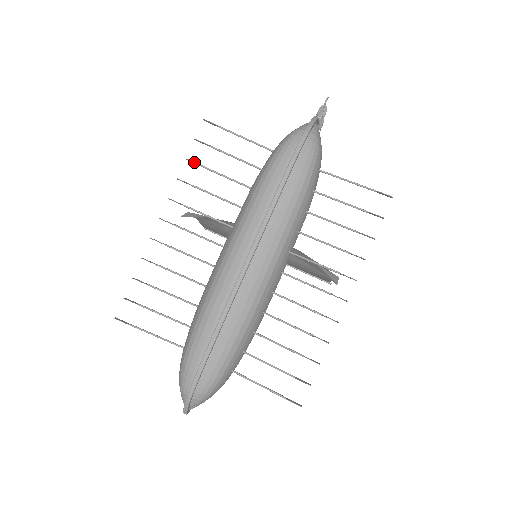
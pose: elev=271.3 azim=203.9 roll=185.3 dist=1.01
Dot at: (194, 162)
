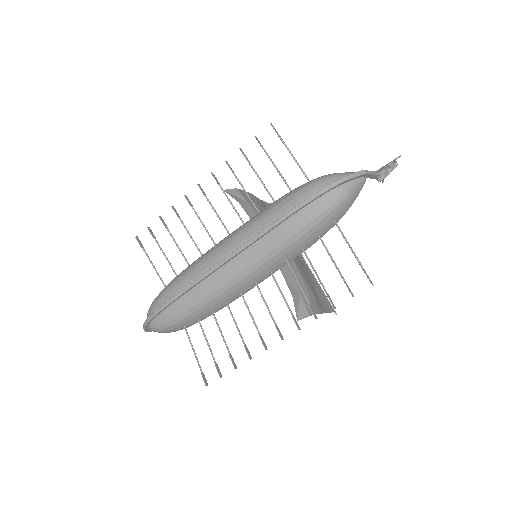
Dot at: (244, 155)
